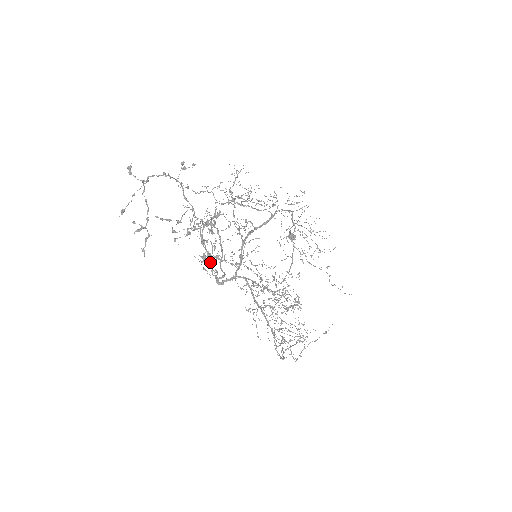
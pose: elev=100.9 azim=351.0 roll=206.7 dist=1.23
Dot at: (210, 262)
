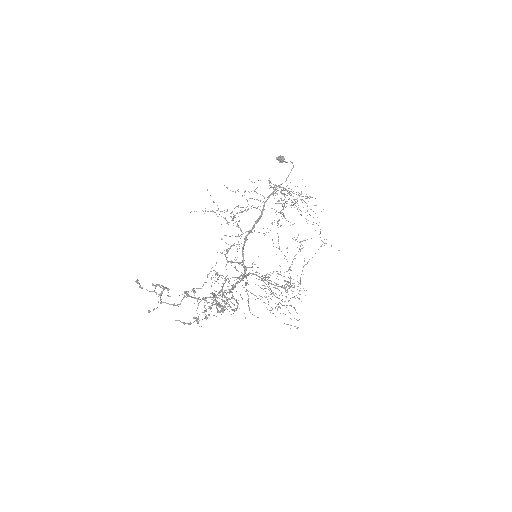
Dot at: occluded
